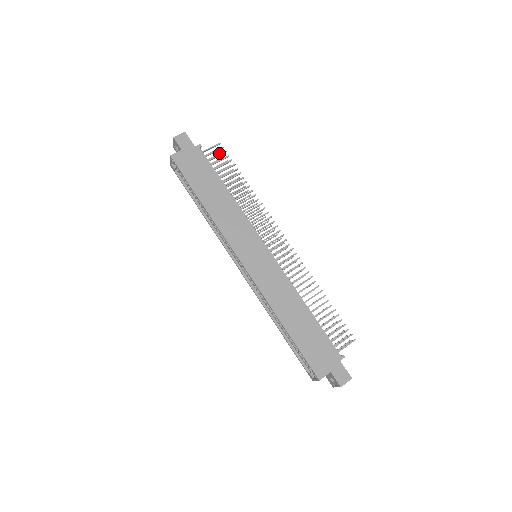
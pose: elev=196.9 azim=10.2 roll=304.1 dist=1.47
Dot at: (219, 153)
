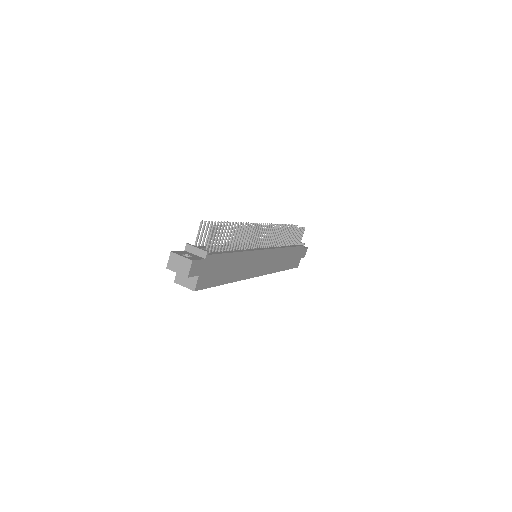
Dot at: (205, 225)
